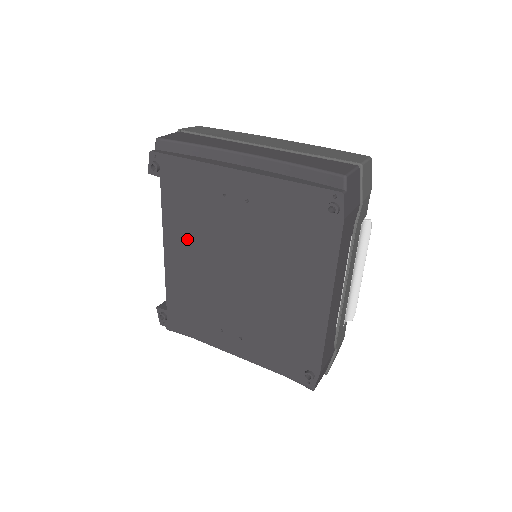
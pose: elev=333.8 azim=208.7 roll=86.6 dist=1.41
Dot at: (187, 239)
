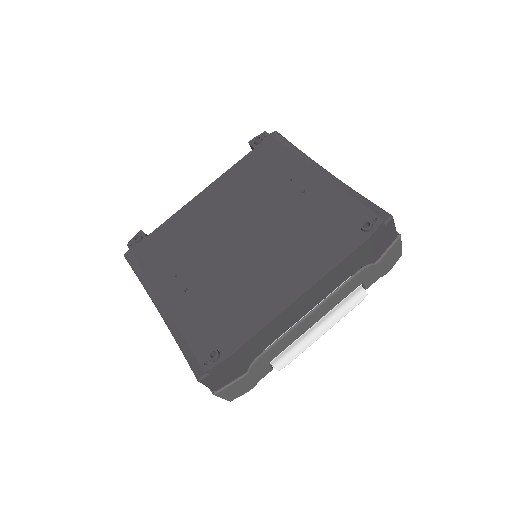
Dot at: (228, 194)
